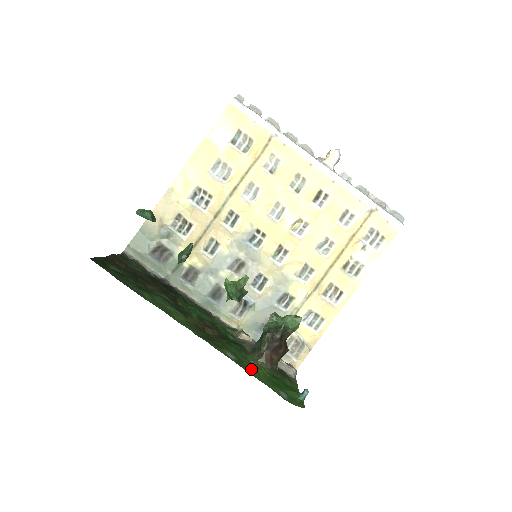
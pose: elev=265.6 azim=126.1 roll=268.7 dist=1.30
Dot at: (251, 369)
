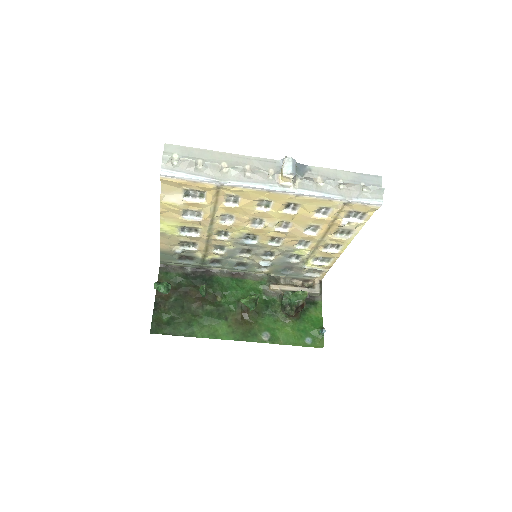
Dot at: (282, 336)
